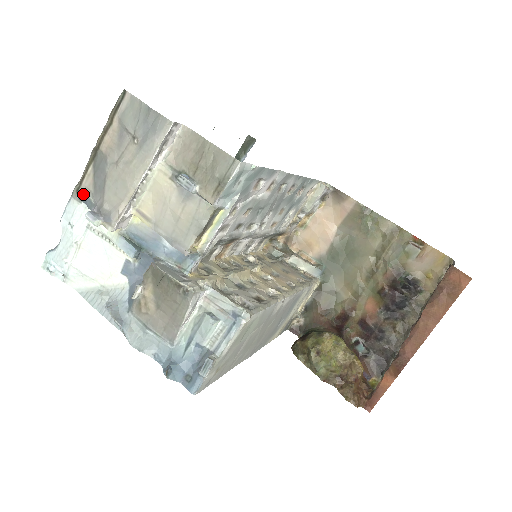
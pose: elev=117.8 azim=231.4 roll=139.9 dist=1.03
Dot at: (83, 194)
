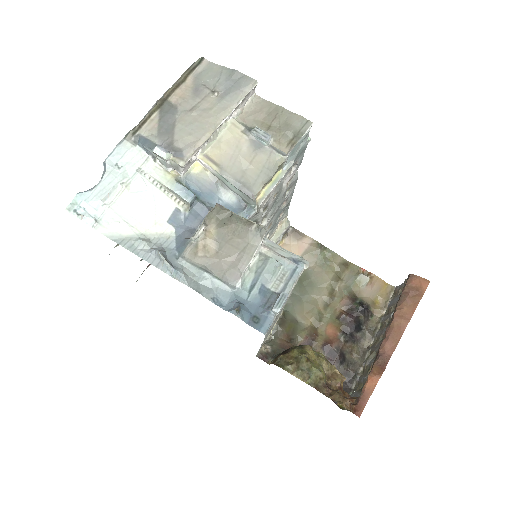
Dot at: (141, 137)
